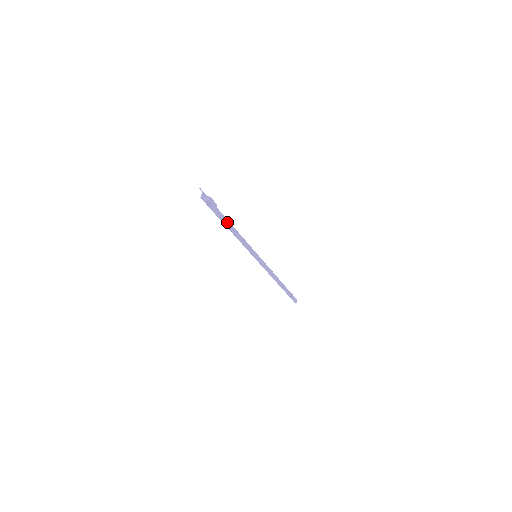
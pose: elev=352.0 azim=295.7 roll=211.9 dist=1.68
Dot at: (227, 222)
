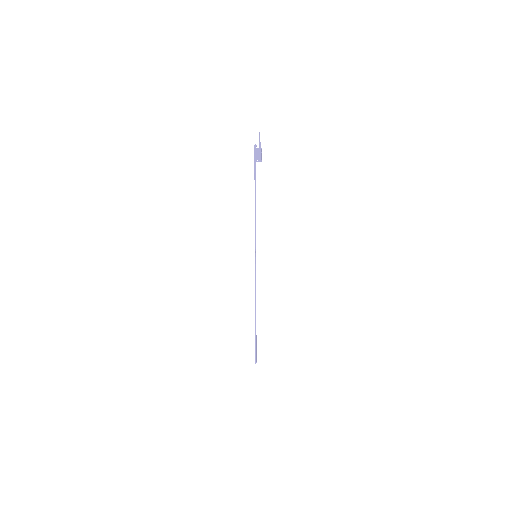
Dot at: occluded
